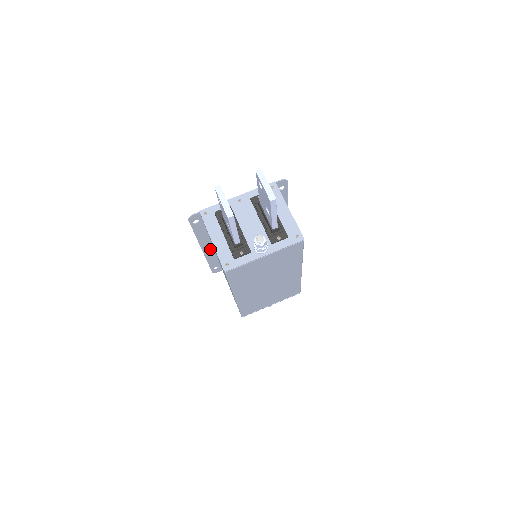
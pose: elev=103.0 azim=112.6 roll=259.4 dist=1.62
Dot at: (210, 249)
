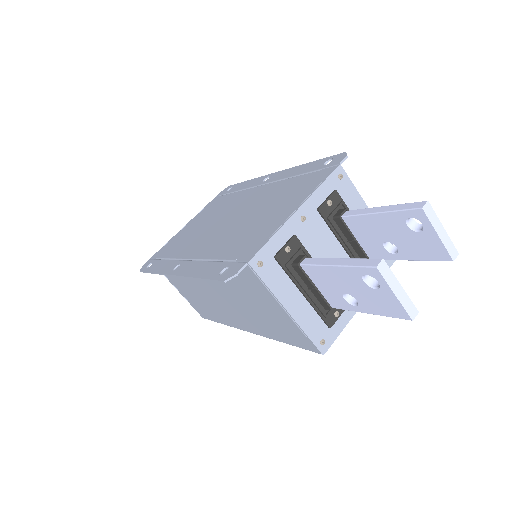
Dot at: occluded
